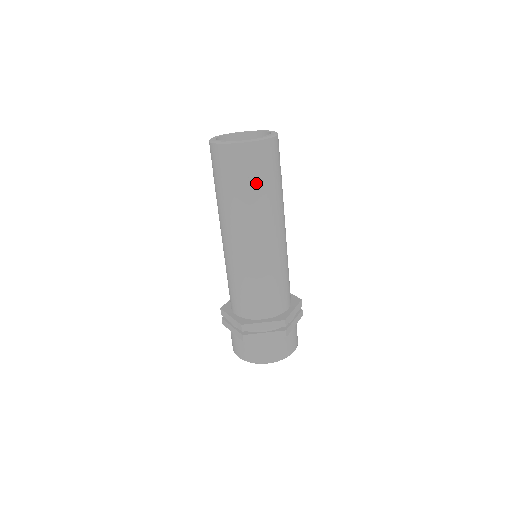
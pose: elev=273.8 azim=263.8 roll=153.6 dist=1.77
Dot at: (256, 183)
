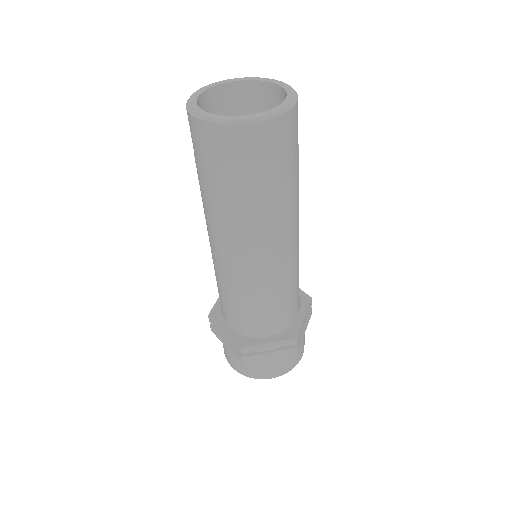
Dot at: (266, 181)
